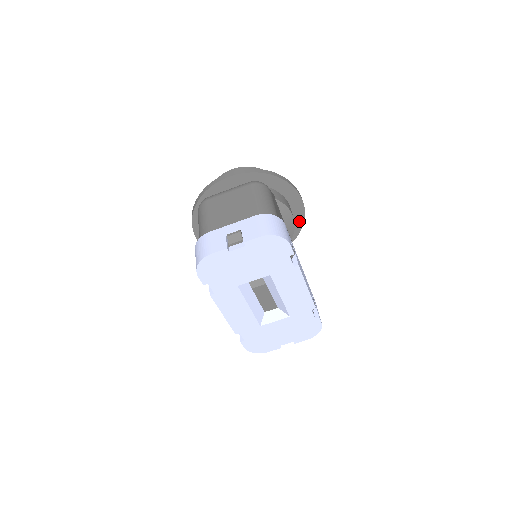
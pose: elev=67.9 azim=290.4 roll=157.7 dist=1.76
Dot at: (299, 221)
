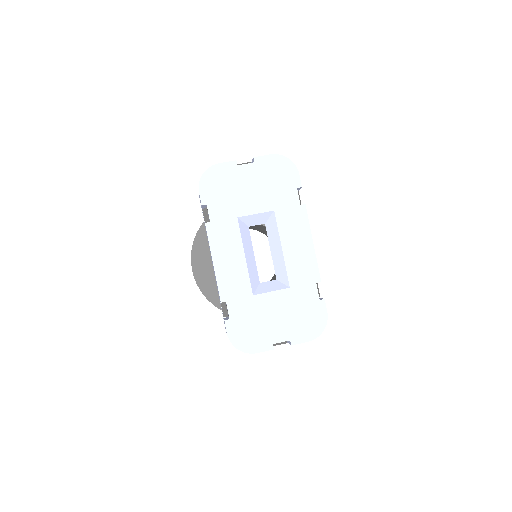
Dot at: occluded
